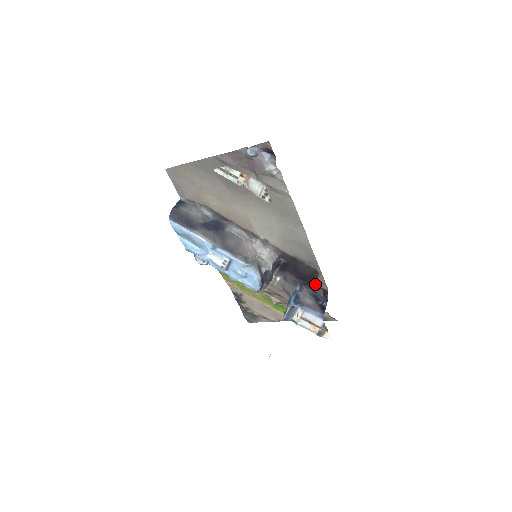
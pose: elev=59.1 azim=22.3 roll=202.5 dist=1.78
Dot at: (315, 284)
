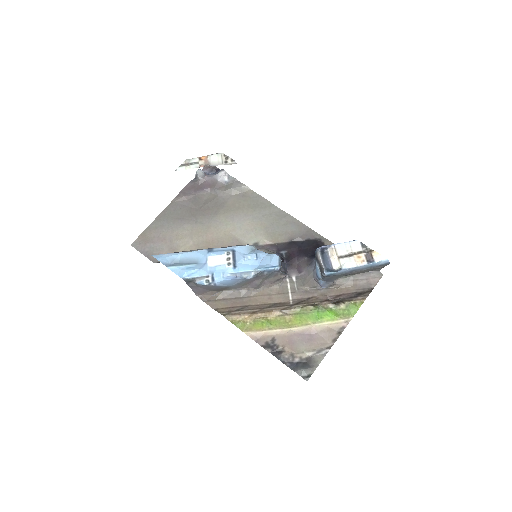
Dot at: occluded
